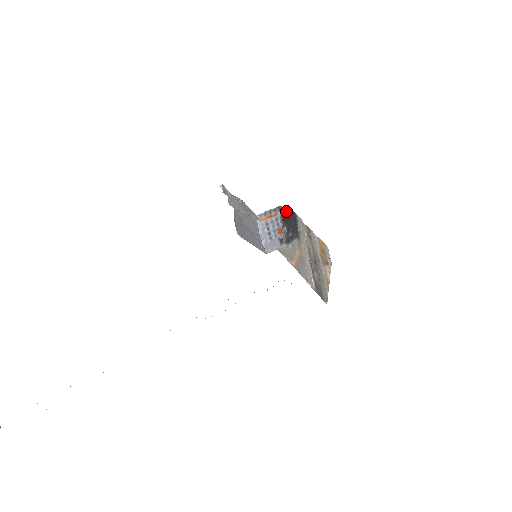
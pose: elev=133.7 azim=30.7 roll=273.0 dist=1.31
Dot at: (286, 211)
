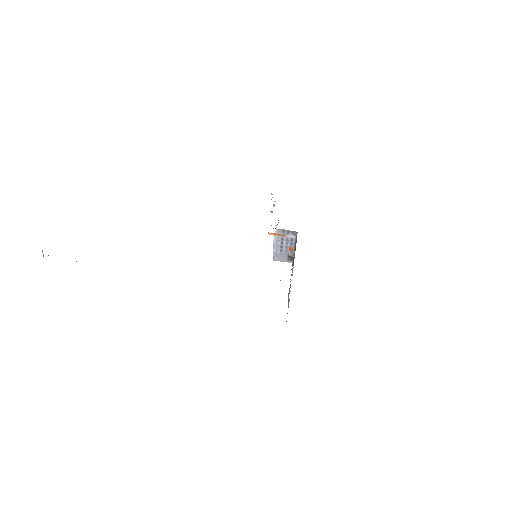
Dot at: (293, 237)
